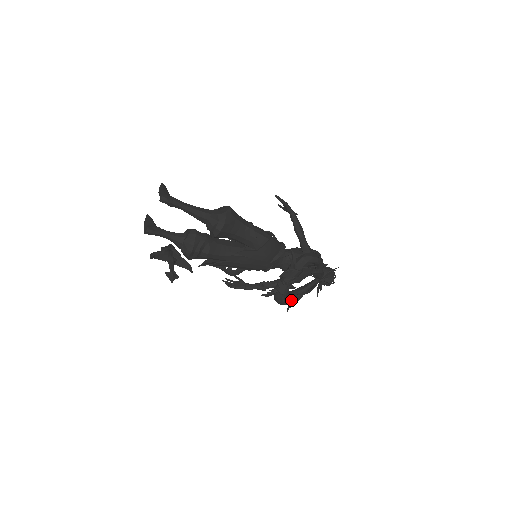
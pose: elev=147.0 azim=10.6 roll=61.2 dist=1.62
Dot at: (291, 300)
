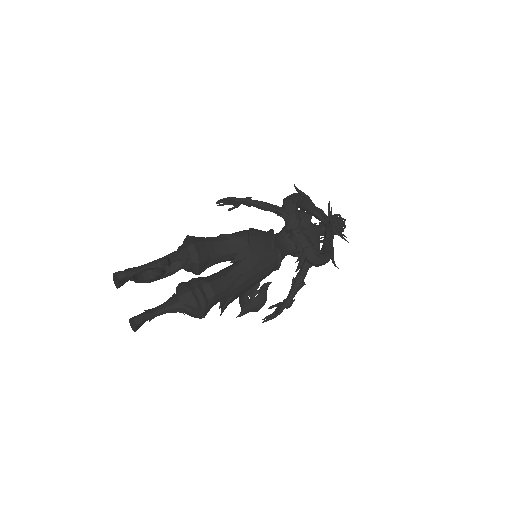
Dot at: (326, 253)
